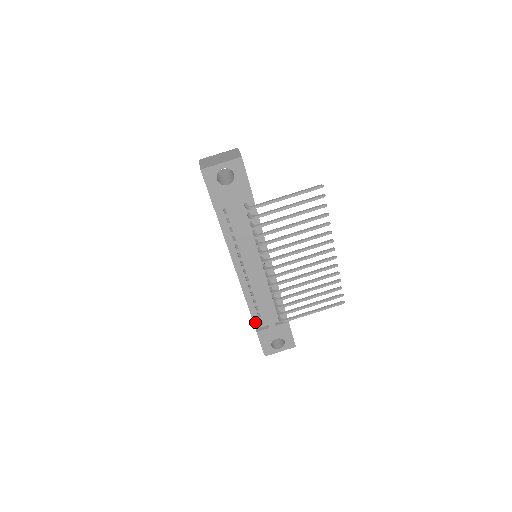
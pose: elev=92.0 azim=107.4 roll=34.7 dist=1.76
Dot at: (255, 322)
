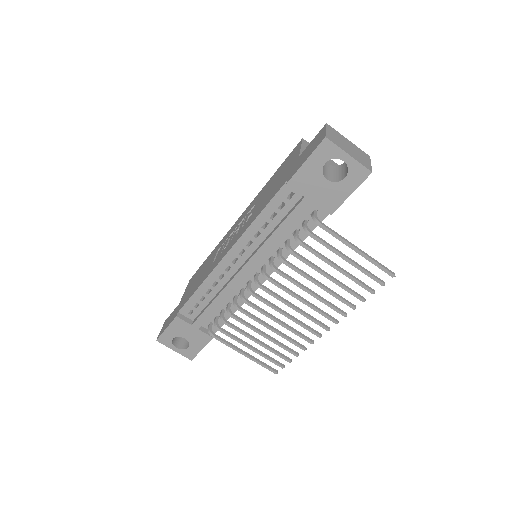
Dot at: (185, 307)
